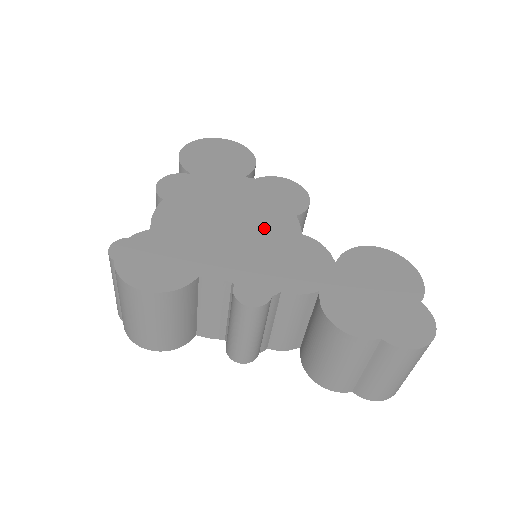
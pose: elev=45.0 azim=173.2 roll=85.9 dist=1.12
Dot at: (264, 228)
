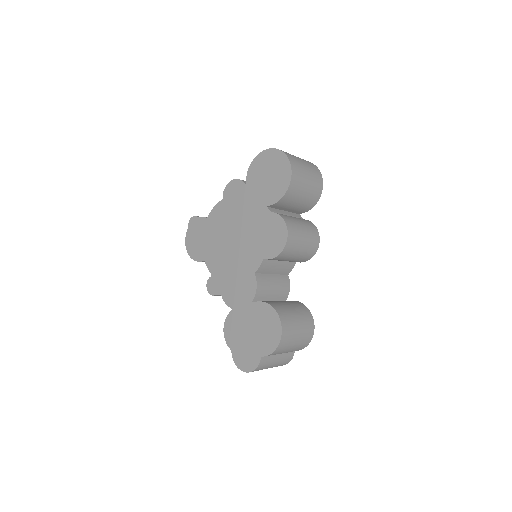
Dot at: (244, 255)
